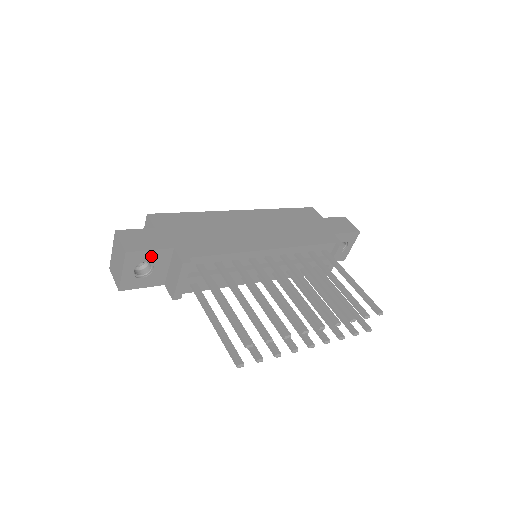
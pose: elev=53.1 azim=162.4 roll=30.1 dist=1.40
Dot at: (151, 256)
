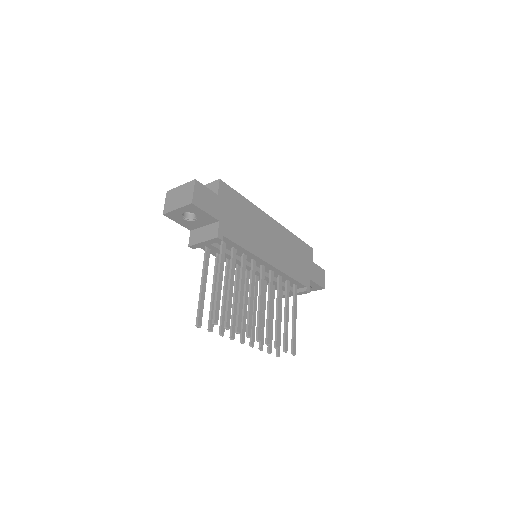
Dot at: (202, 215)
